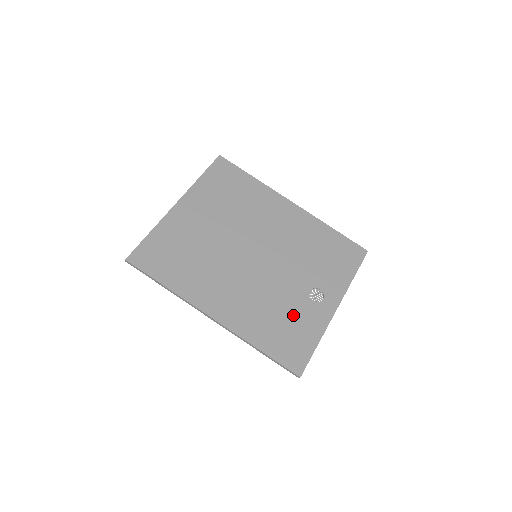
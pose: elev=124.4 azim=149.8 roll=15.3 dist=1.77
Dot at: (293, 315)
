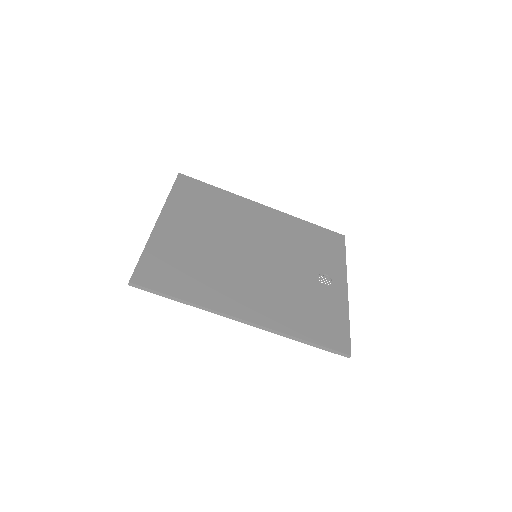
Dot at: (315, 301)
